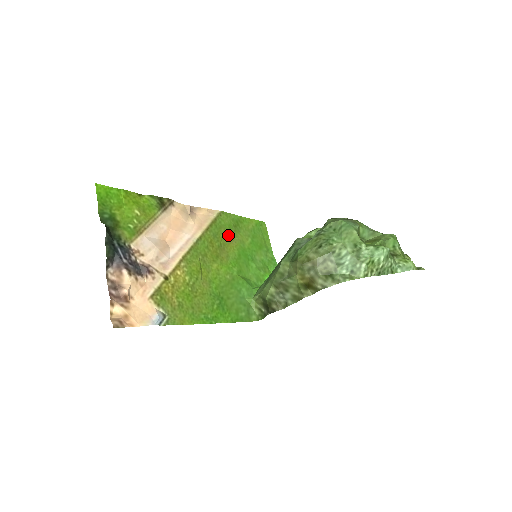
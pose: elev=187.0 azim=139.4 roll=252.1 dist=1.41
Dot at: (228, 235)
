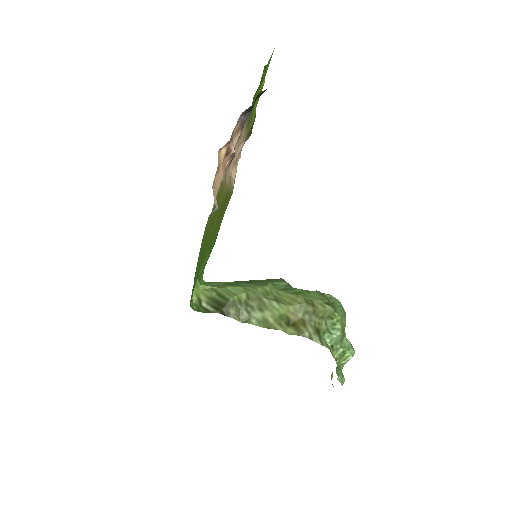
Dot at: (222, 213)
